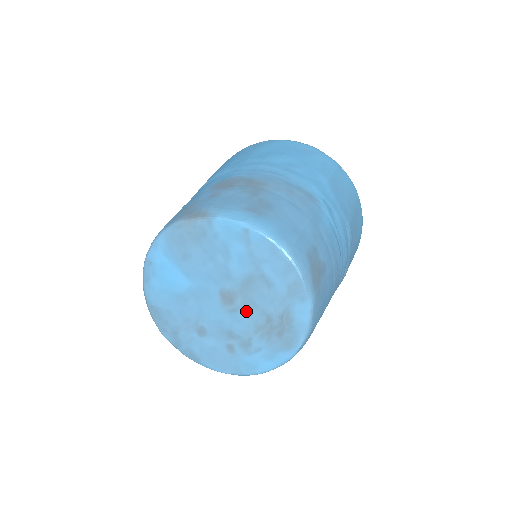
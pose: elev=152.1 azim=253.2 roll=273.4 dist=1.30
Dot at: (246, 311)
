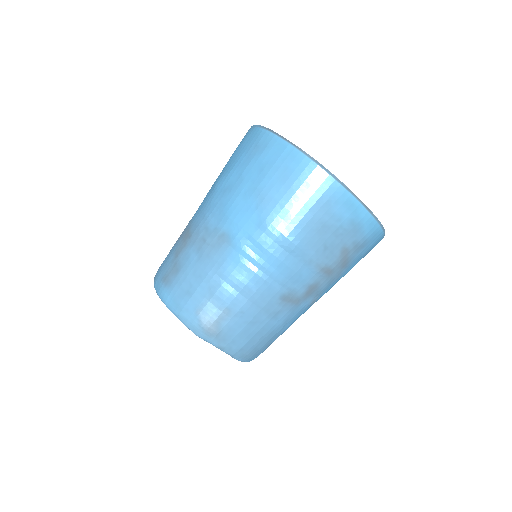
Dot at: occluded
